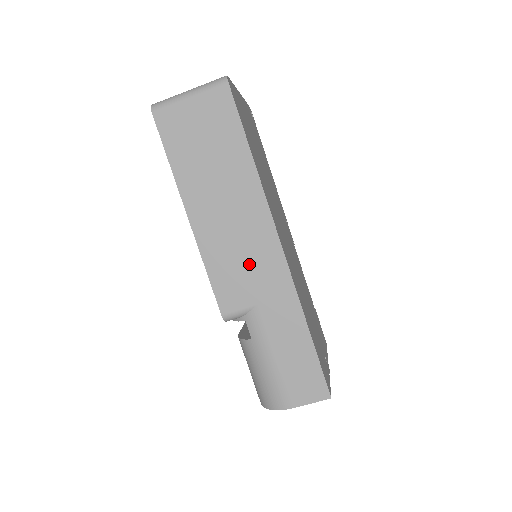
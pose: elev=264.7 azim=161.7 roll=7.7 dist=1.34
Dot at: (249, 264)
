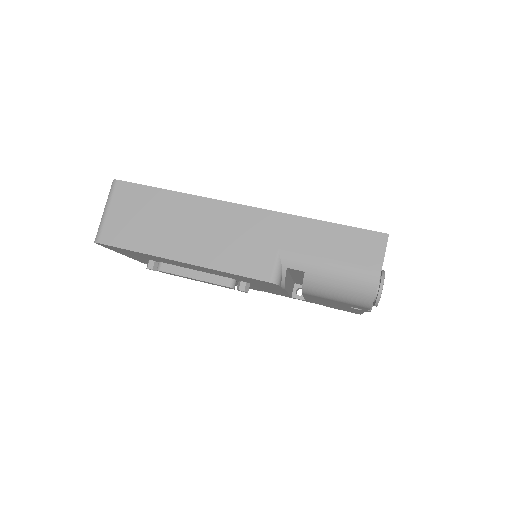
Dot at: (244, 237)
